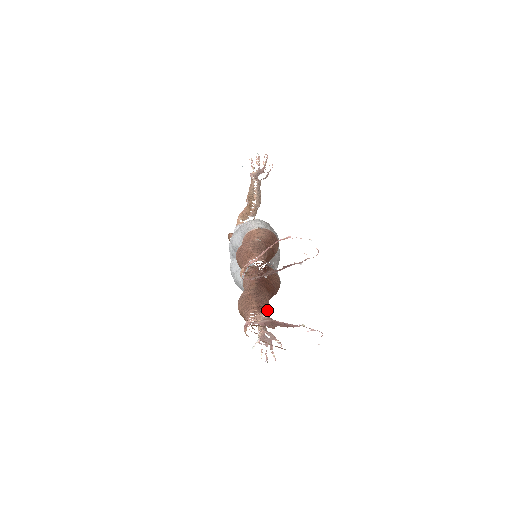
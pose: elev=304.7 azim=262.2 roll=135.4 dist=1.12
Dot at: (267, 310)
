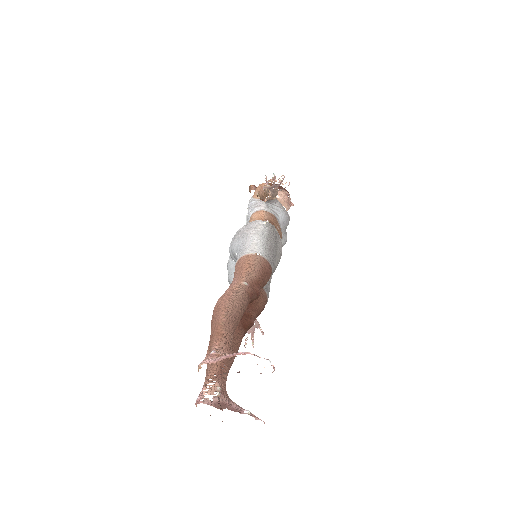
Dot at: (233, 361)
